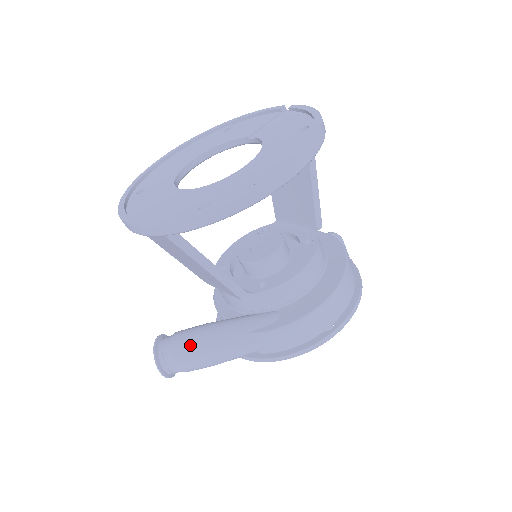
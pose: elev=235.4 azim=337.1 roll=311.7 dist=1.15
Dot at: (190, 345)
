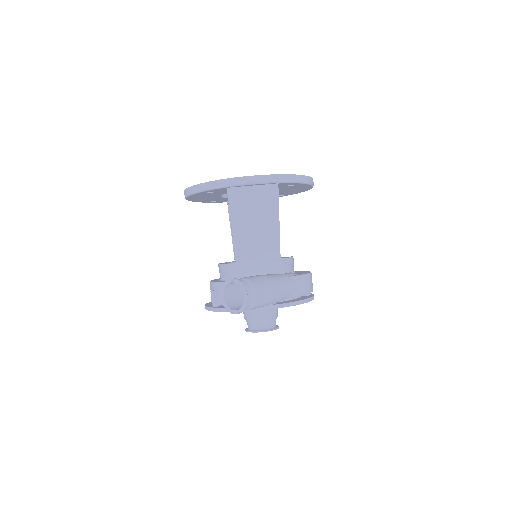
Dot at: (261, 279)
